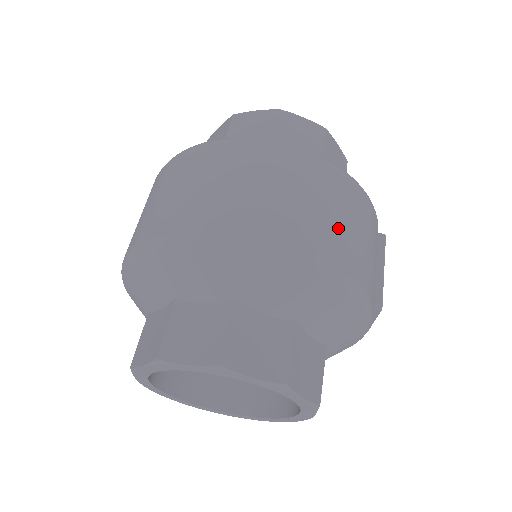
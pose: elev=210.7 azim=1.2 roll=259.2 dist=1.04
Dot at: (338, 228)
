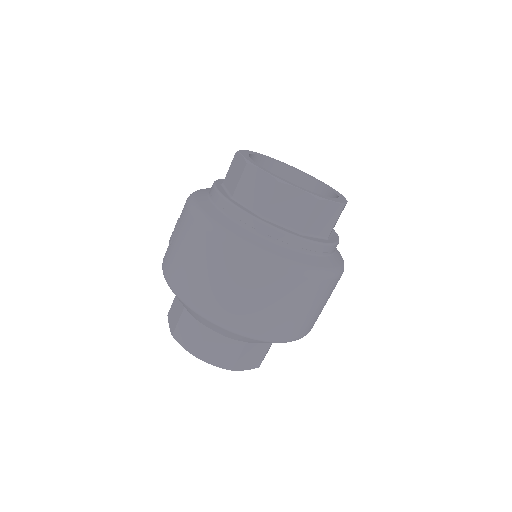
Dot at: (316, 314)
